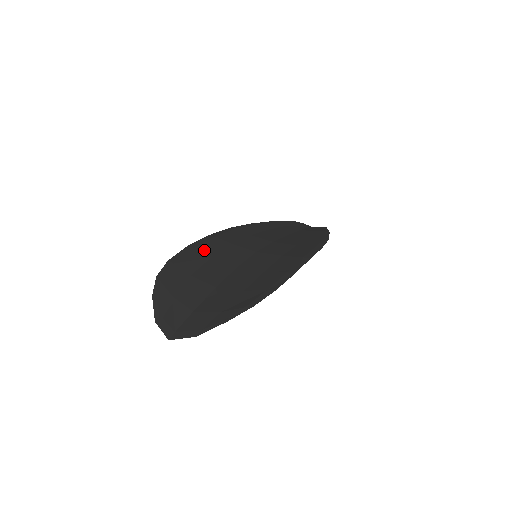
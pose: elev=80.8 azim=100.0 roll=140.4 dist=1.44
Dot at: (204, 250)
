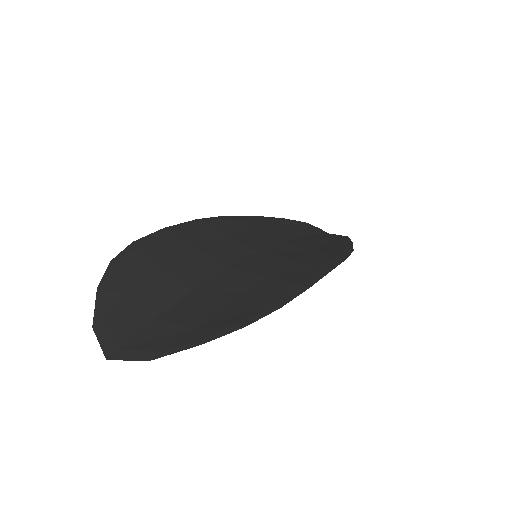
Dot at: (186, 236)
